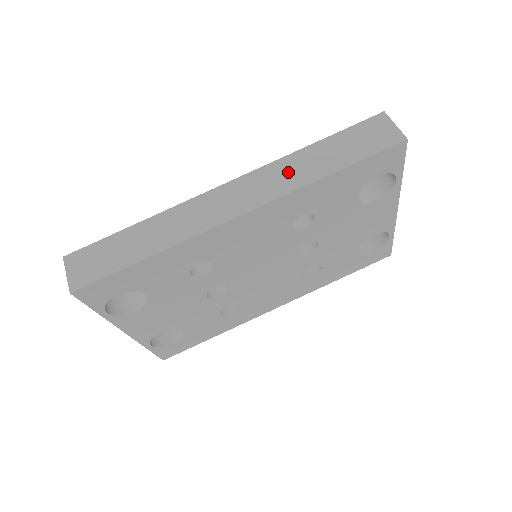
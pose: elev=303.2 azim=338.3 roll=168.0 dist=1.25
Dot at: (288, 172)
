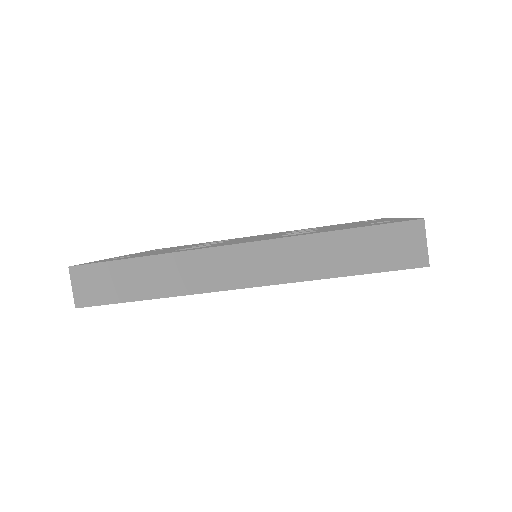
Dot at: (299, 257)
